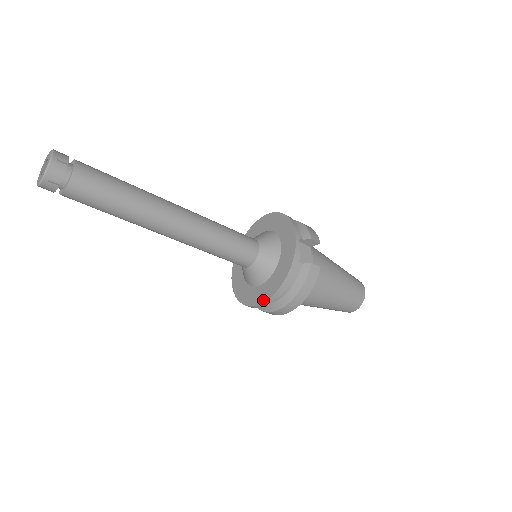
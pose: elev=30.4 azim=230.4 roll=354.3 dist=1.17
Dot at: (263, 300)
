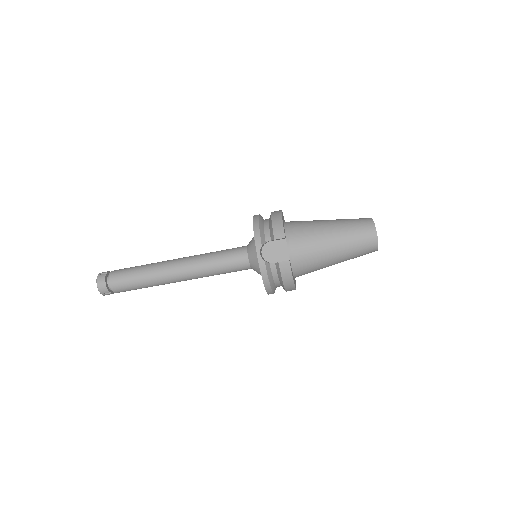
Dot at: occluded
